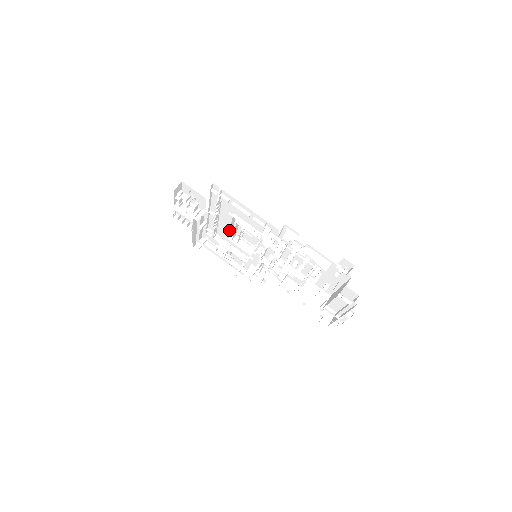
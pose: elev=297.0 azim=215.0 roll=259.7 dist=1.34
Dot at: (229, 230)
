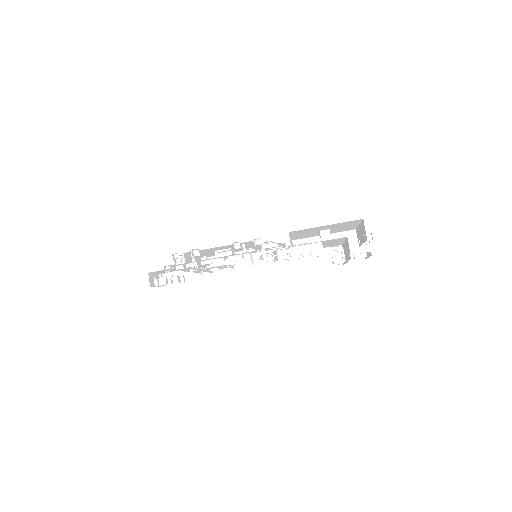
Dot at: occluded
